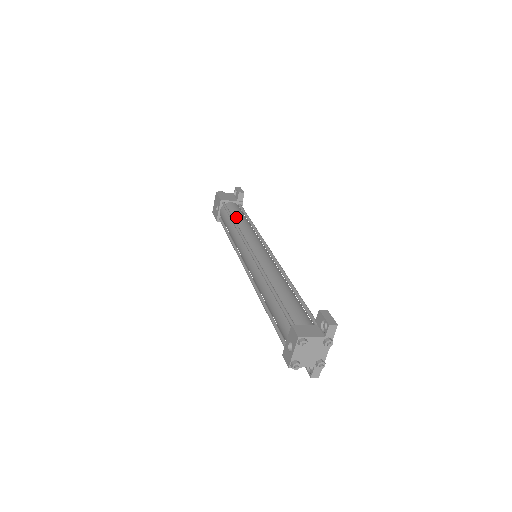
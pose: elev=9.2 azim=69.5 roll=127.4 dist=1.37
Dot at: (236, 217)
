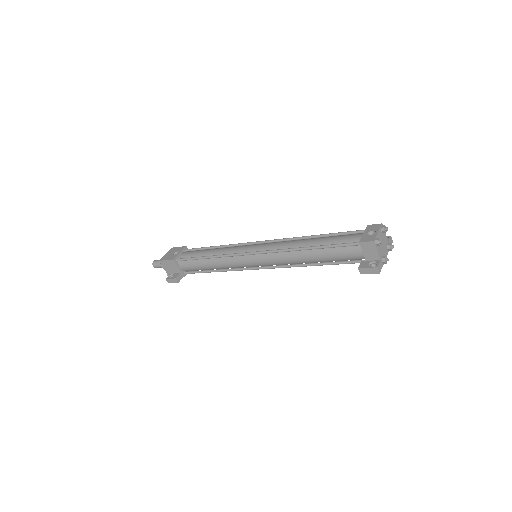
Dot at: occluded
